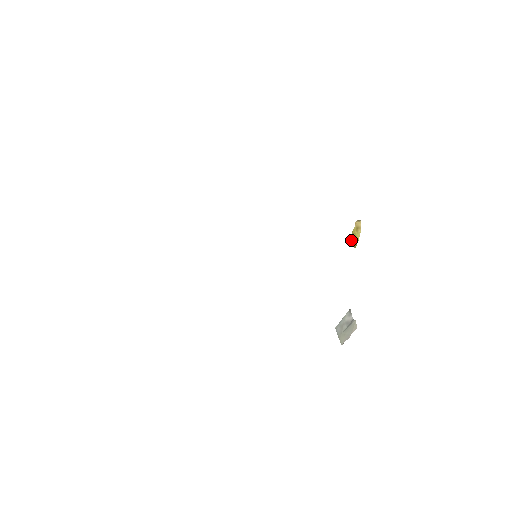
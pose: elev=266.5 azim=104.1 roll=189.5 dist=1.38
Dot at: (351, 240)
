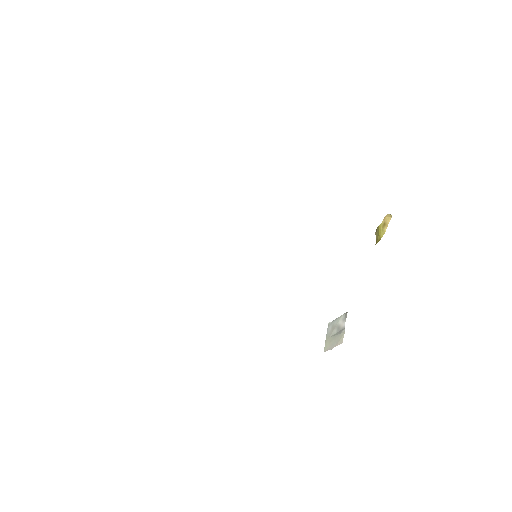
Dot at: (375, 233)
